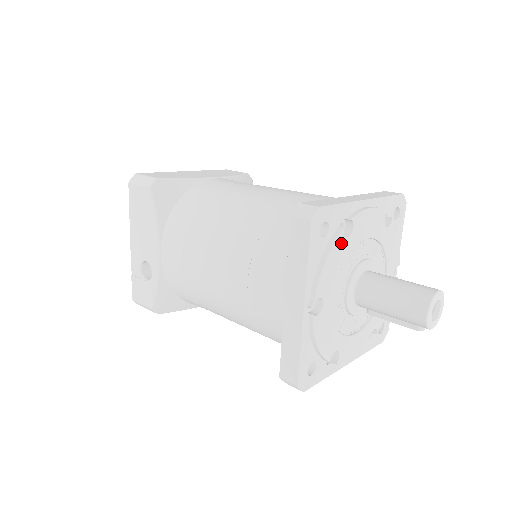
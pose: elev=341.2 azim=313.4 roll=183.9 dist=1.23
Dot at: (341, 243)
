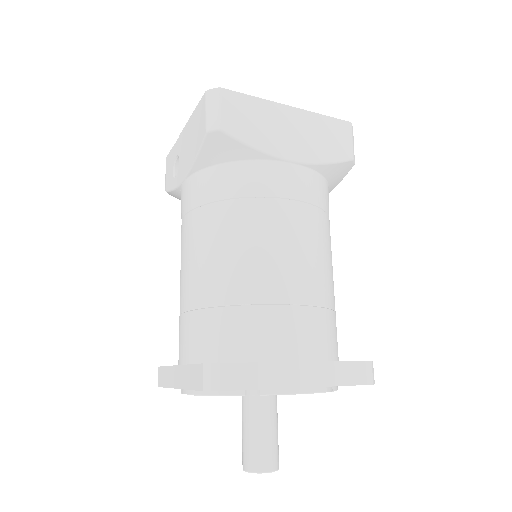
Dot at: occluded
